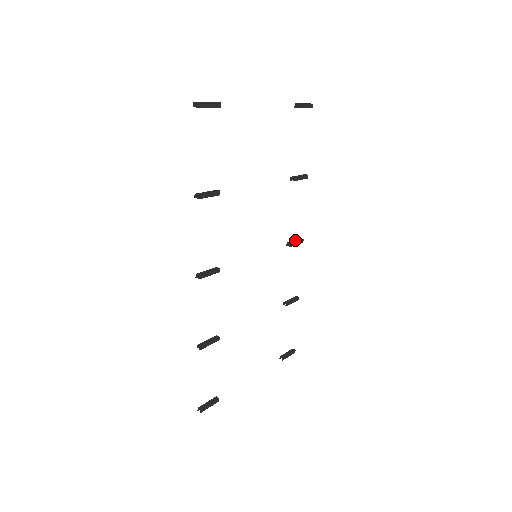
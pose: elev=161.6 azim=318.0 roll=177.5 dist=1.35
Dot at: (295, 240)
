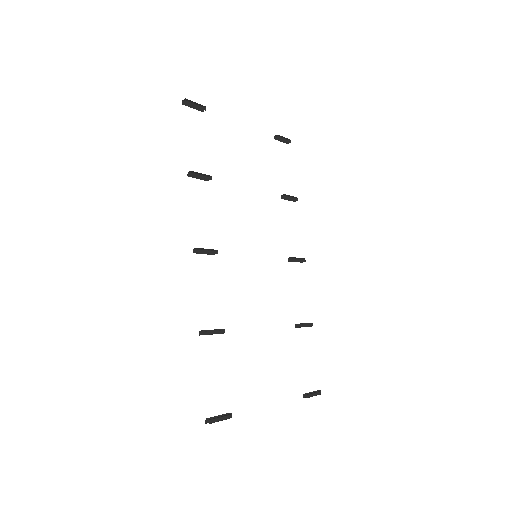
Dot at: (297, 259)
